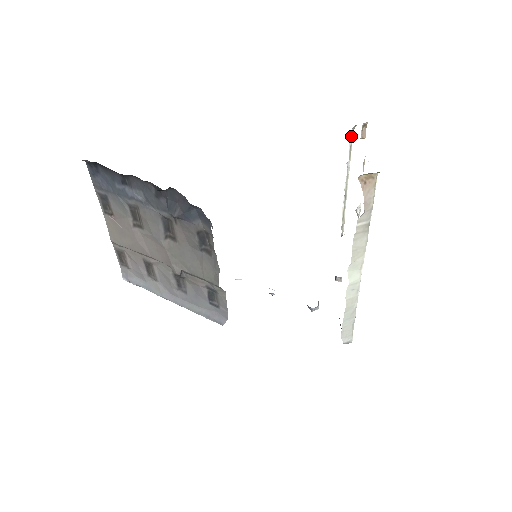
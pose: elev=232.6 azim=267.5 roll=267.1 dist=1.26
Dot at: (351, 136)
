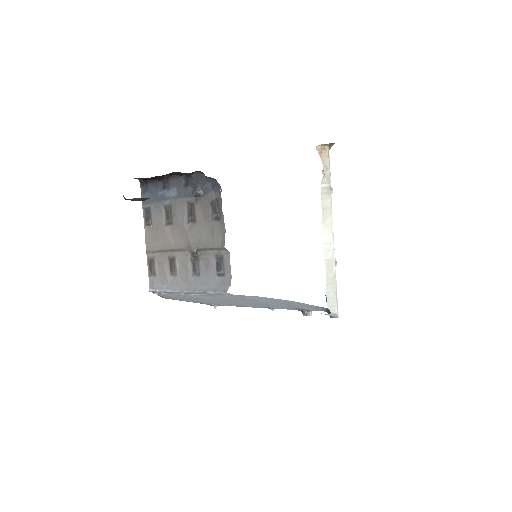
Dot at: occluded
